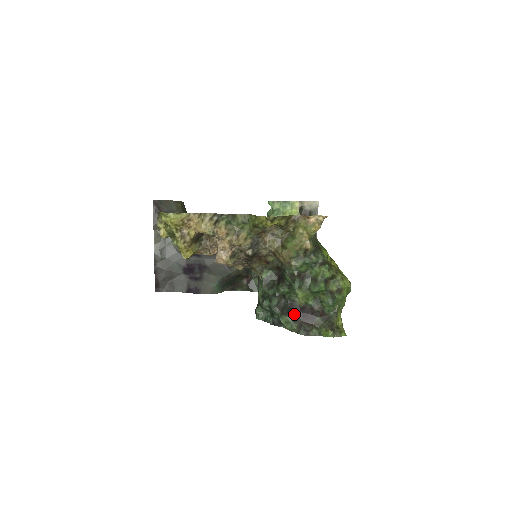
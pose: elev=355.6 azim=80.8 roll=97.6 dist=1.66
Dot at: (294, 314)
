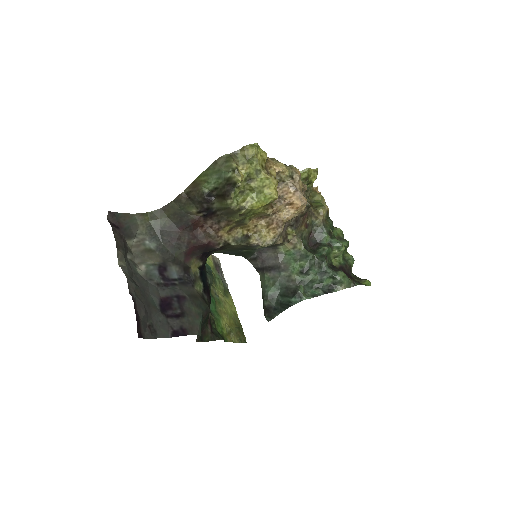
Dot at: occluded
